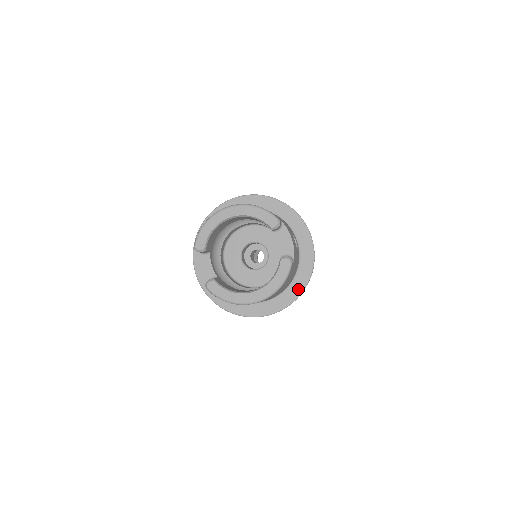
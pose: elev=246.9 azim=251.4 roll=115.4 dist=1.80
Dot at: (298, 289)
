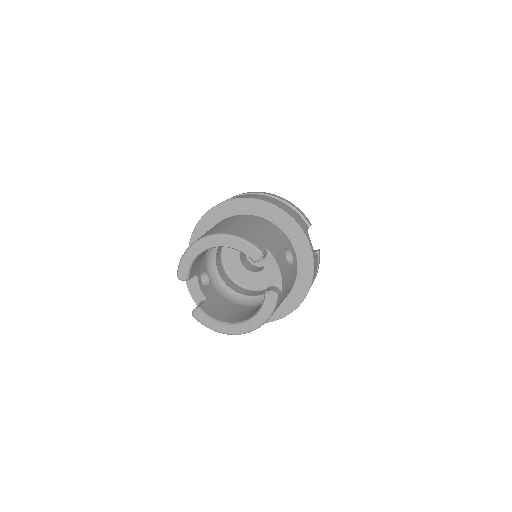
Dot at: (297, 299)
